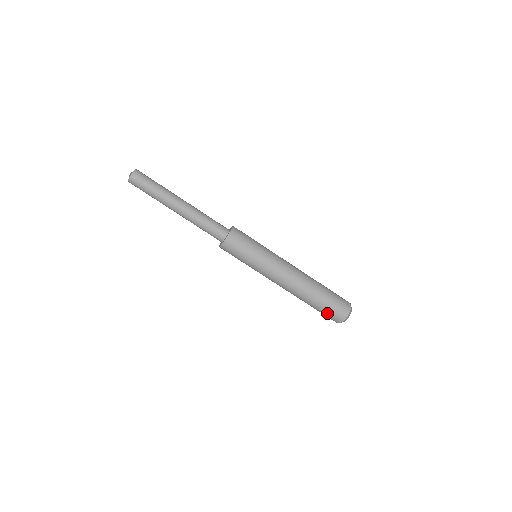
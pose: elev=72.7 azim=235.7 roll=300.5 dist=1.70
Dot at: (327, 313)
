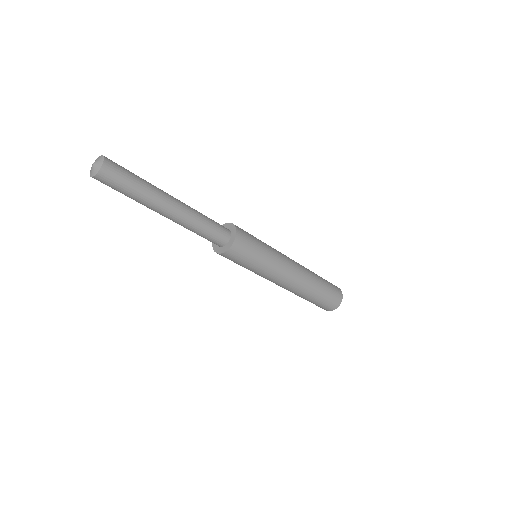
Dot at: (319, 305)
